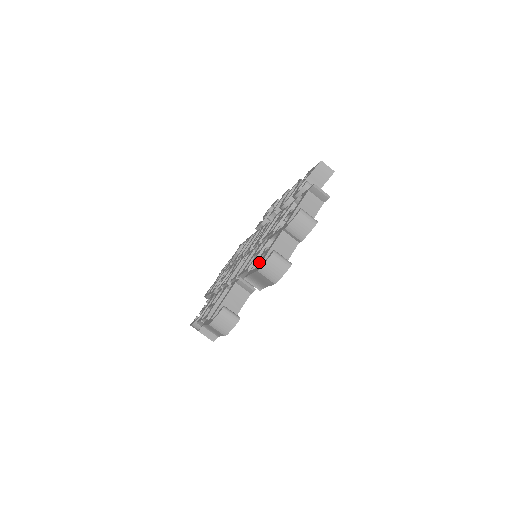
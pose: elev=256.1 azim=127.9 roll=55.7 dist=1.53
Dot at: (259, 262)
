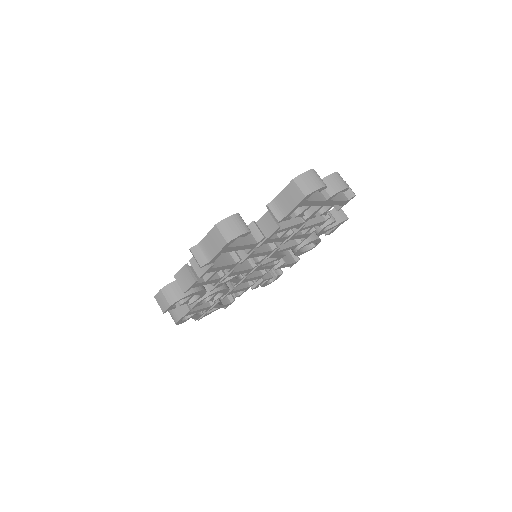
Dot at: occluded
